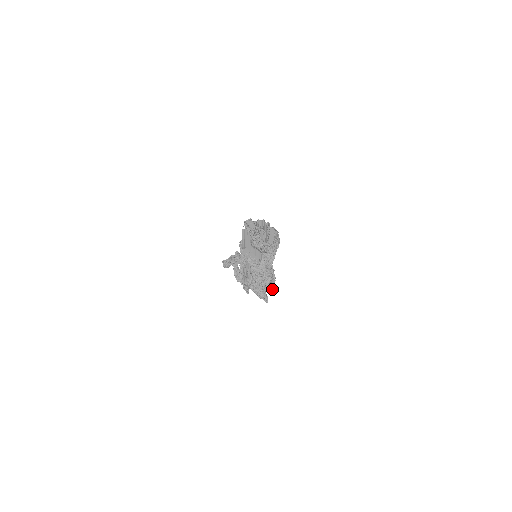
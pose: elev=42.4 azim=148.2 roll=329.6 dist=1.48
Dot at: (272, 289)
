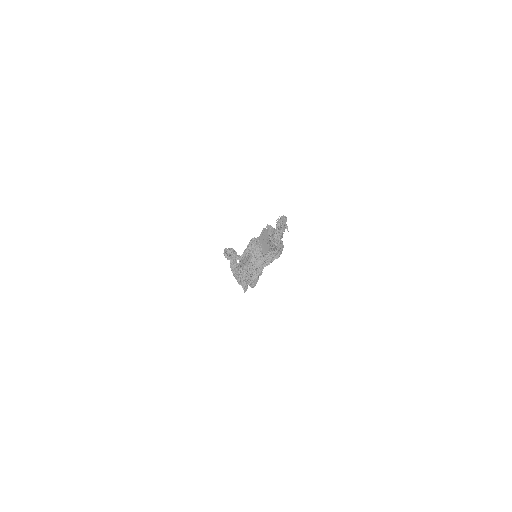
Dot at: (251, 287)
